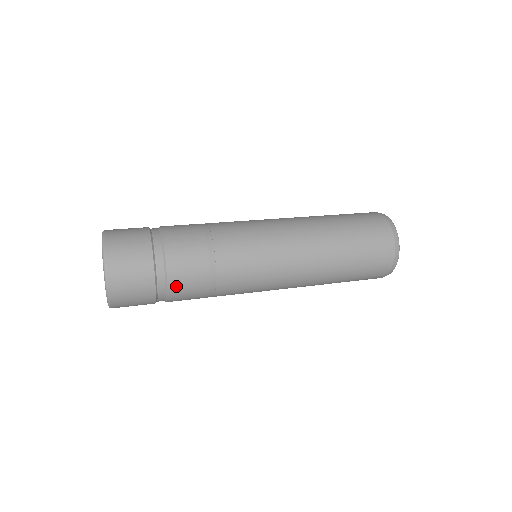
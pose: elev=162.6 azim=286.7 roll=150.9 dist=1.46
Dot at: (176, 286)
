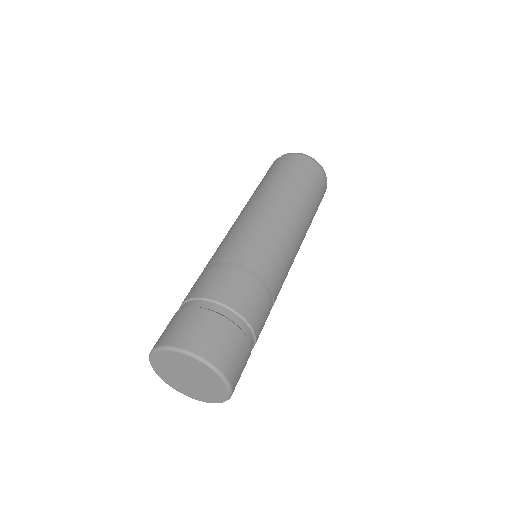
Dot at: occluded
